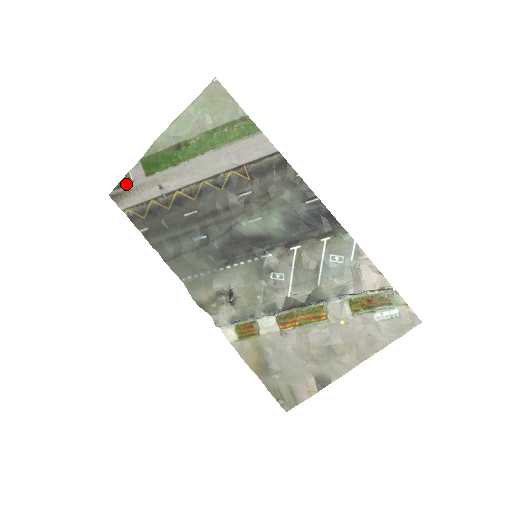
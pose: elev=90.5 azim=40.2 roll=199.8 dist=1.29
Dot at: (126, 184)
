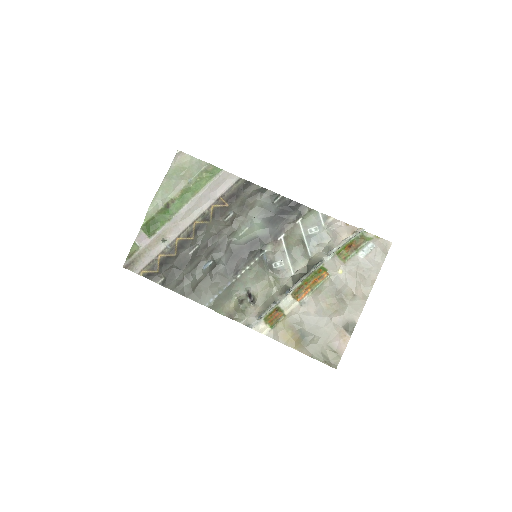
Dot at: (135, 252)
